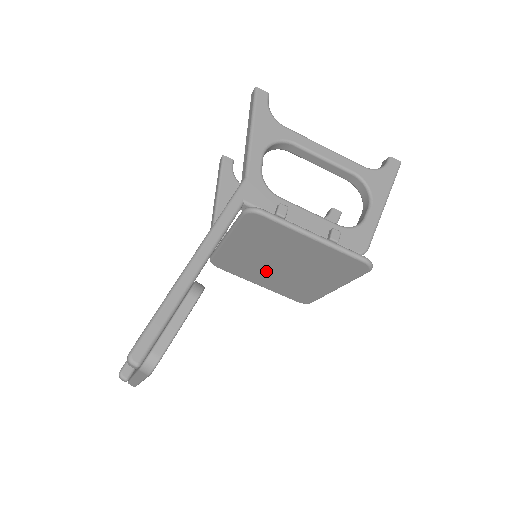
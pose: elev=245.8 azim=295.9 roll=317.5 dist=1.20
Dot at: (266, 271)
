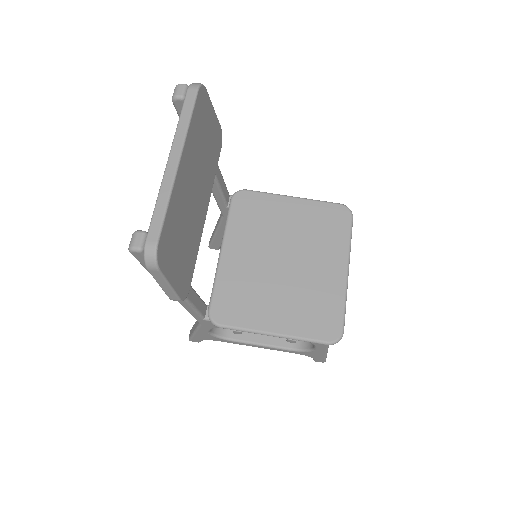
Dot at: (273, 287)
